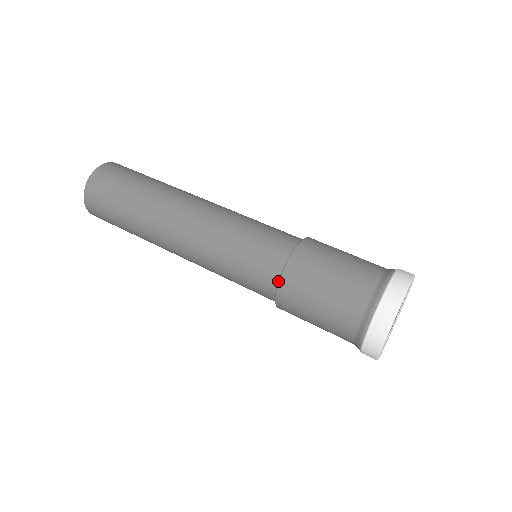
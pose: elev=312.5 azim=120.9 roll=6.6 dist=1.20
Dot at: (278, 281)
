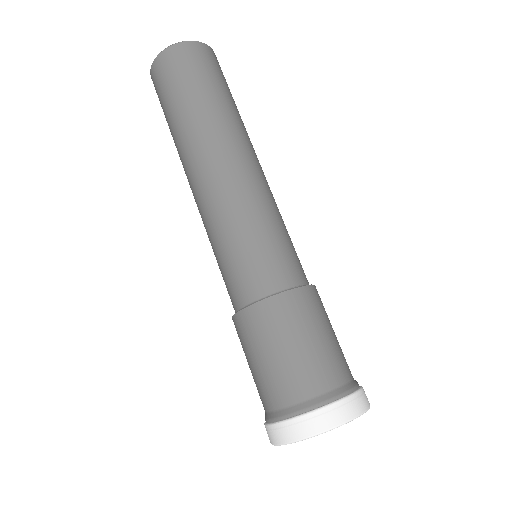
Dot at: (240, 309)
